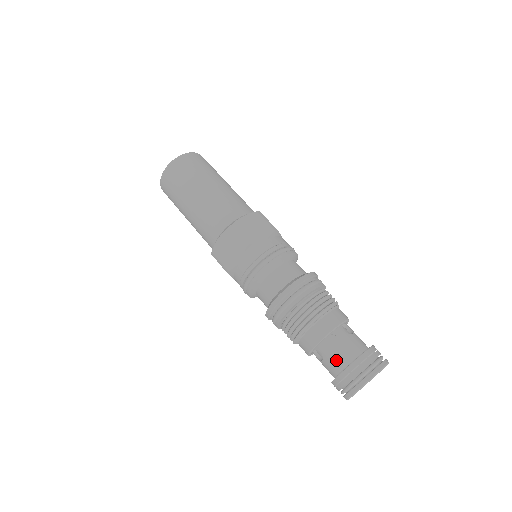
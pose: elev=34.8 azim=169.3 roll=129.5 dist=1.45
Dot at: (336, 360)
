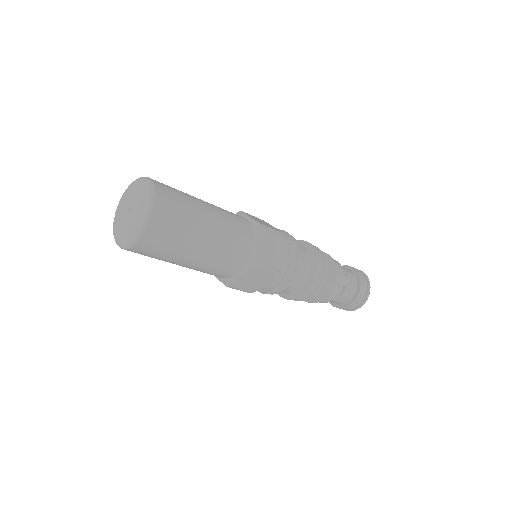
Dot at: (344, 299)
